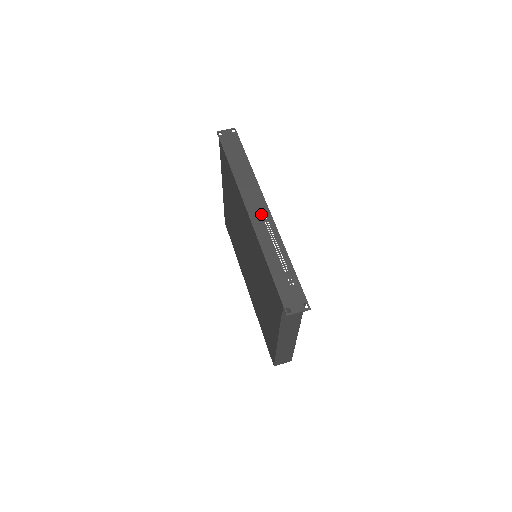
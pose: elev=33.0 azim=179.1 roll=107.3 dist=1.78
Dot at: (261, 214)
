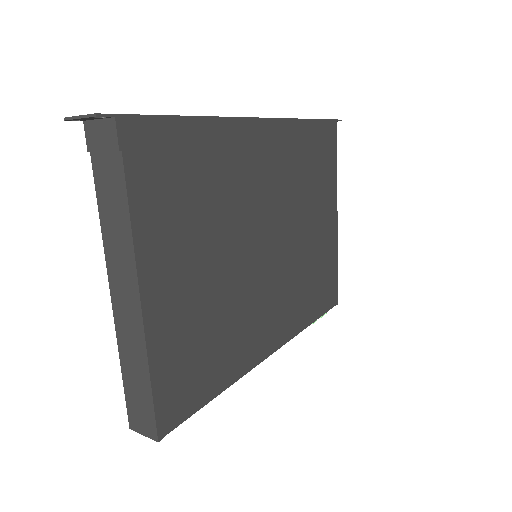
Dot at: occluded
